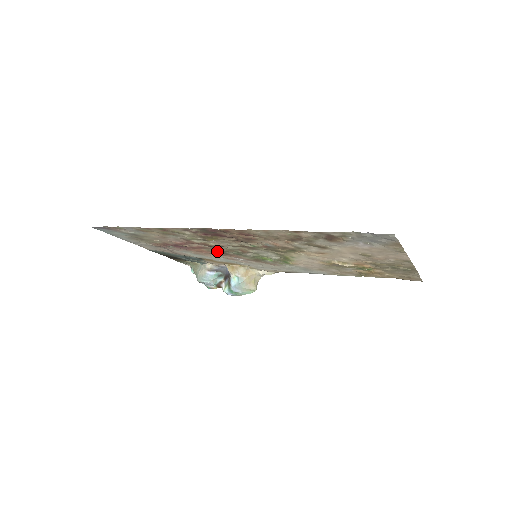
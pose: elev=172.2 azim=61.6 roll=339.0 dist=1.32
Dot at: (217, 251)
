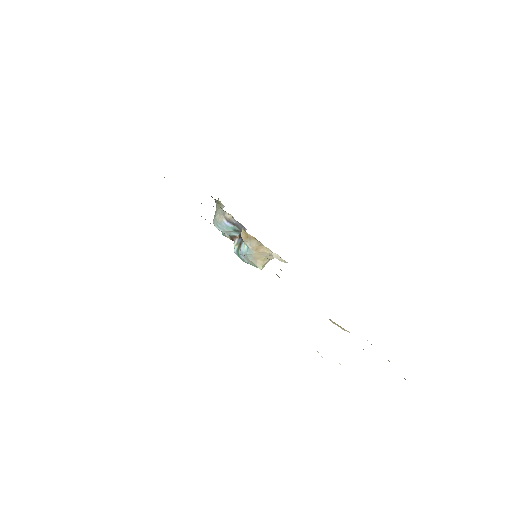
Dot at: occluded
